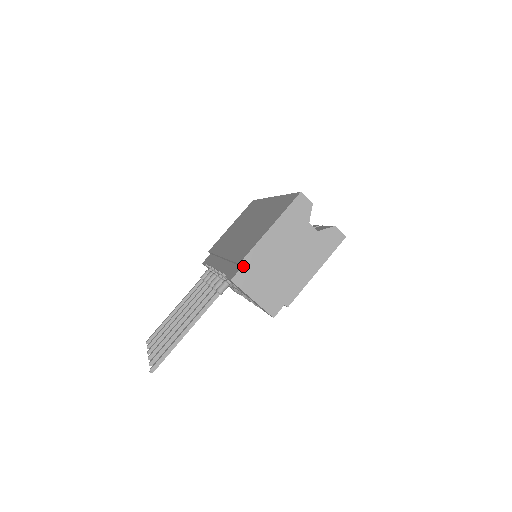
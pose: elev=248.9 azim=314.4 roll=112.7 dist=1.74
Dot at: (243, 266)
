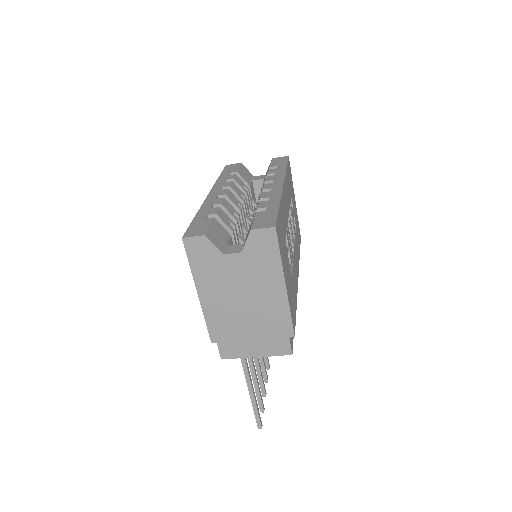
Dot at: (216, 342)
